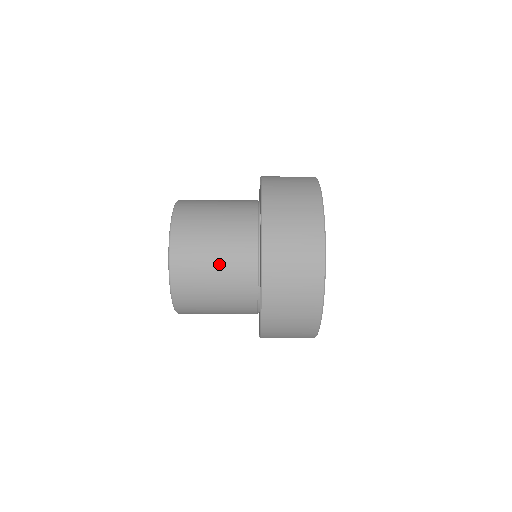
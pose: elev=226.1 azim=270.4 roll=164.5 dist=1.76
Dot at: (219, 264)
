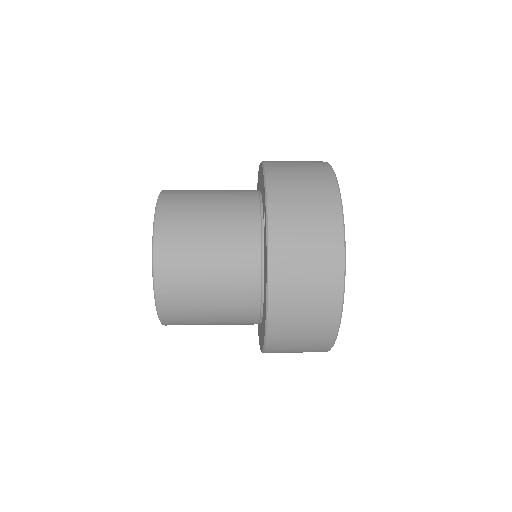
Dot at: (214, 275)
